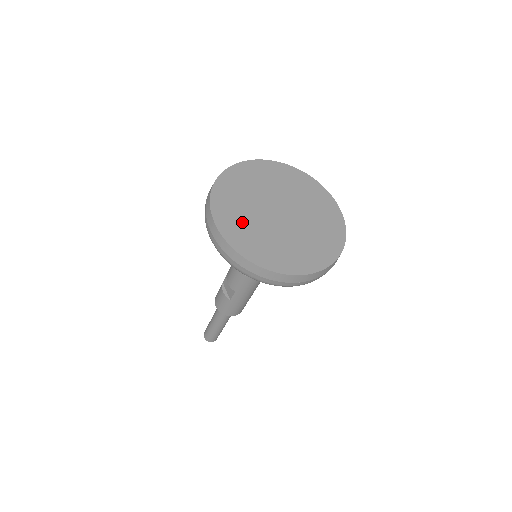
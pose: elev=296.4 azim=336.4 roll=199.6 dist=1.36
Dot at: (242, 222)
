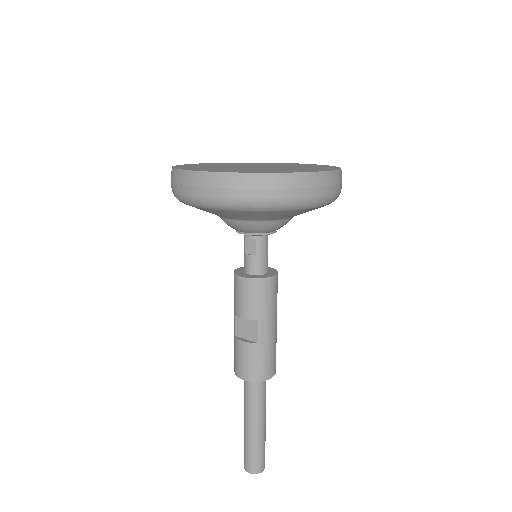
Dot at: (228, 169)
